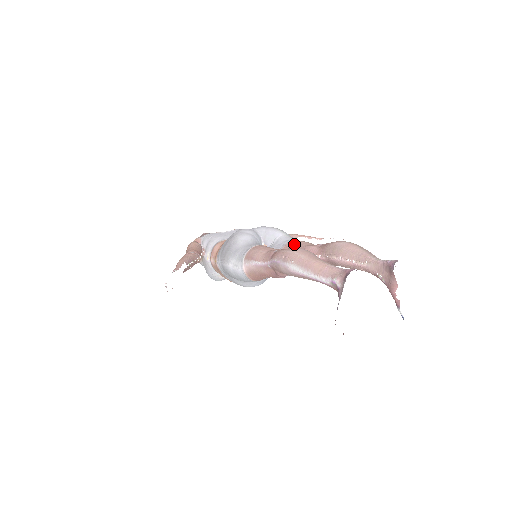
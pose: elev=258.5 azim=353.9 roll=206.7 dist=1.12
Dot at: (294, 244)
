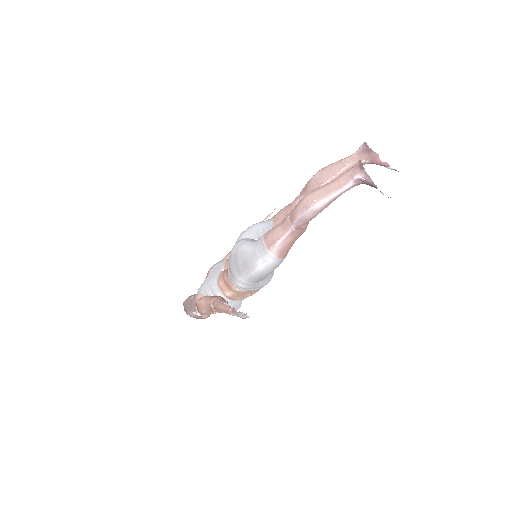
Dot at: (279, 216)
